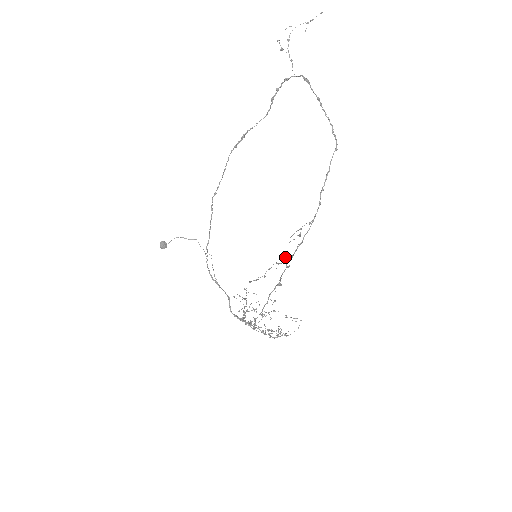
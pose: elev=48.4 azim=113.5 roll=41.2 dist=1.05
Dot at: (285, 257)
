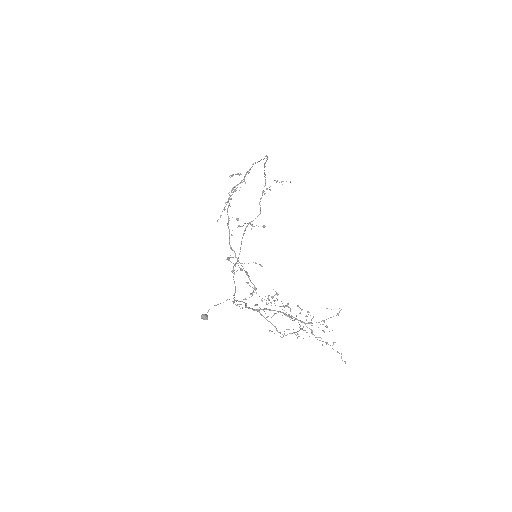
Dot at: occluded
